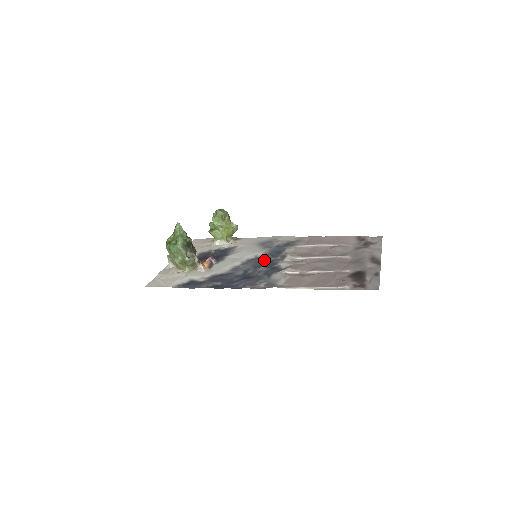
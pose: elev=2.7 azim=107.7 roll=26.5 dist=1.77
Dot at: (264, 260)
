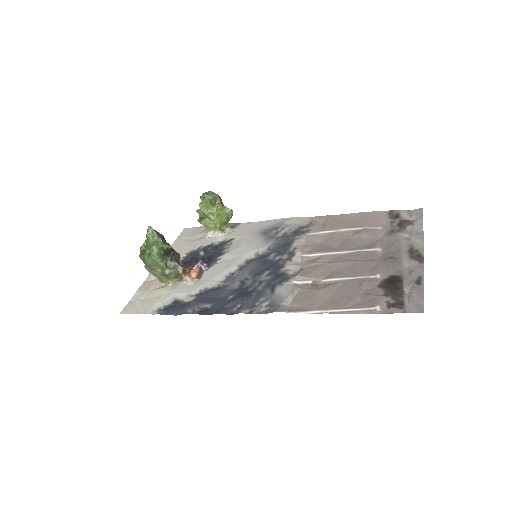
Dot at: (267, 261)
